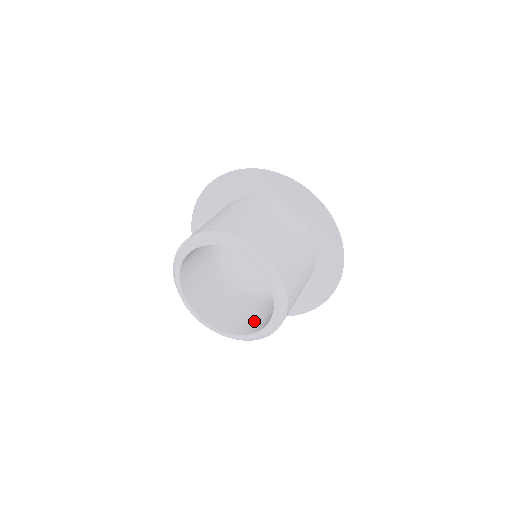
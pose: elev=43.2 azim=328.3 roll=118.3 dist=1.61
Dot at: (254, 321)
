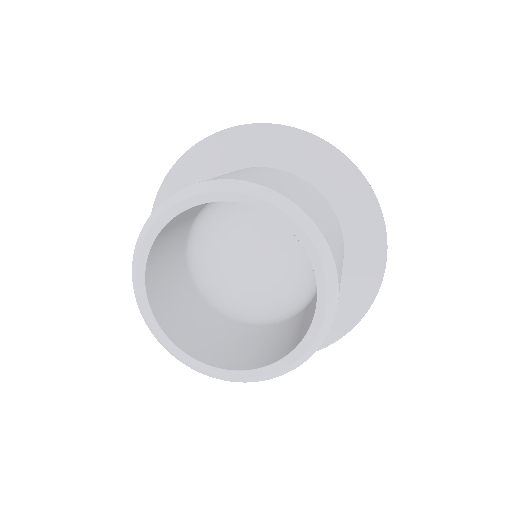
Dot at: (305, 324)
